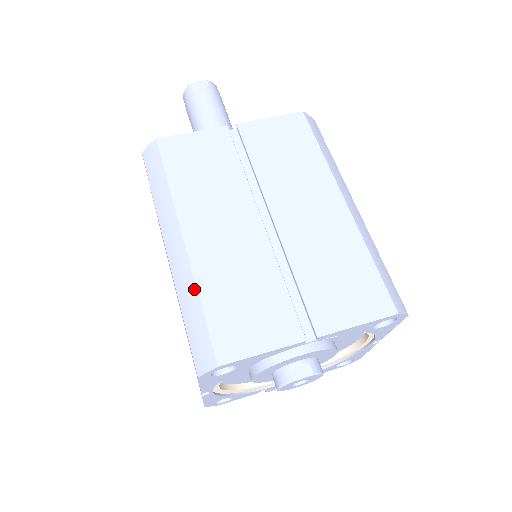
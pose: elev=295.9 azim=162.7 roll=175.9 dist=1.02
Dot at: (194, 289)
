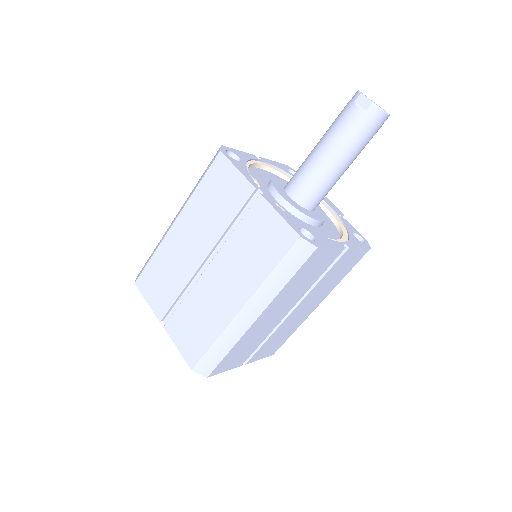
Dot at: (157, 248)
